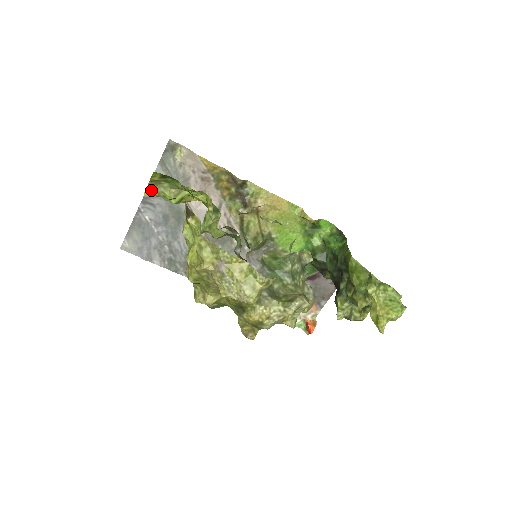
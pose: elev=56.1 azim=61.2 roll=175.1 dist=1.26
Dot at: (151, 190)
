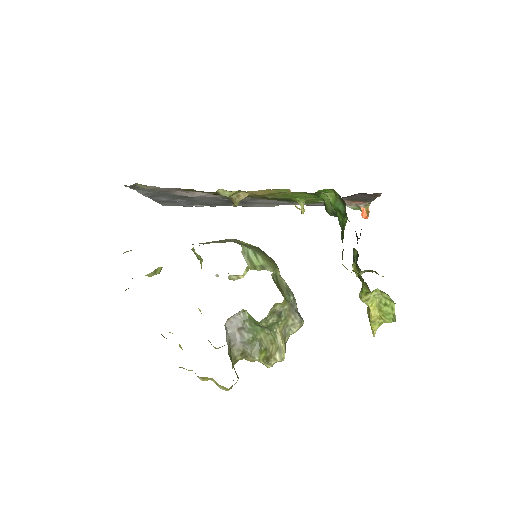
Dot at: occluded
